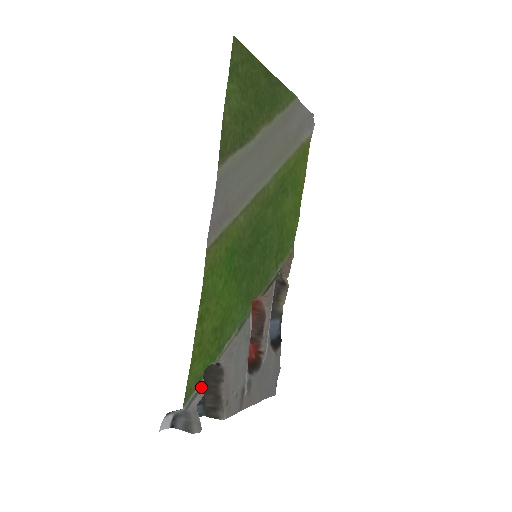
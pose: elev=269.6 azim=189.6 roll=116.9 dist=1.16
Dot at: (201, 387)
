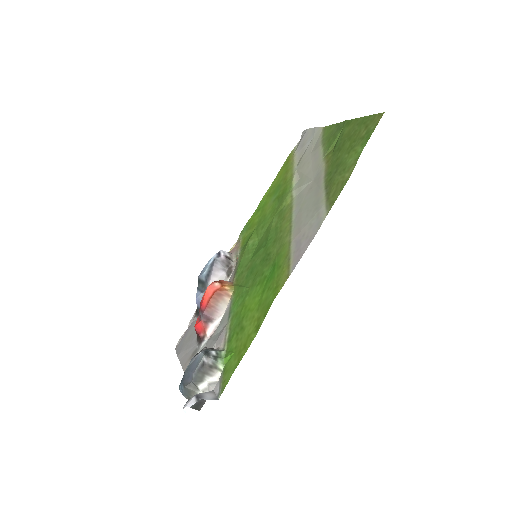
Dot at: (221, 375)
